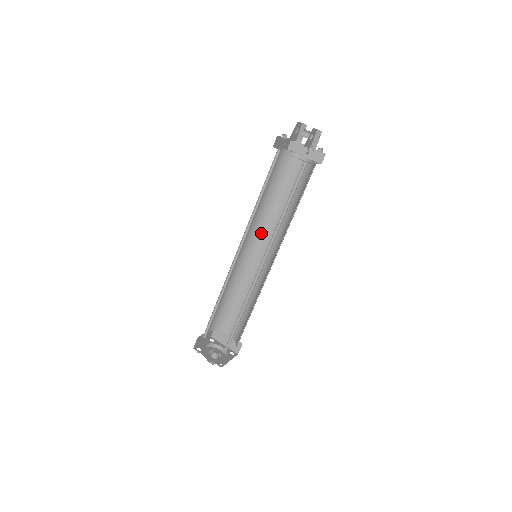
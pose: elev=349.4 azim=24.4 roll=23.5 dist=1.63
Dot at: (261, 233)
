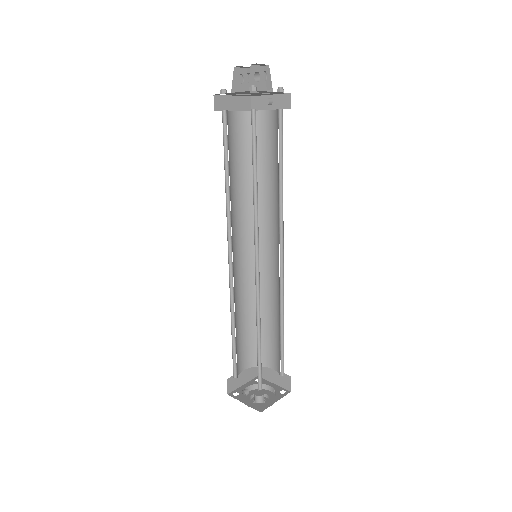
Dot at: (259, 226)
